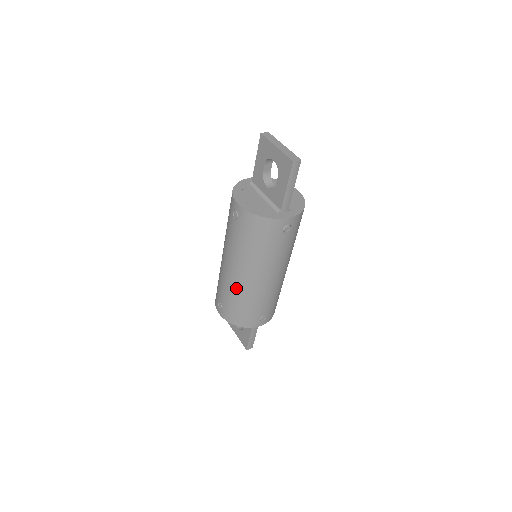
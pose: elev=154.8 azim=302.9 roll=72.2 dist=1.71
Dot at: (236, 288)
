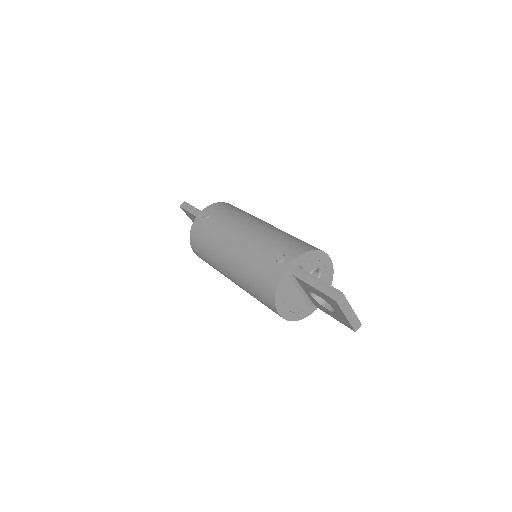
Dot at: occluded
